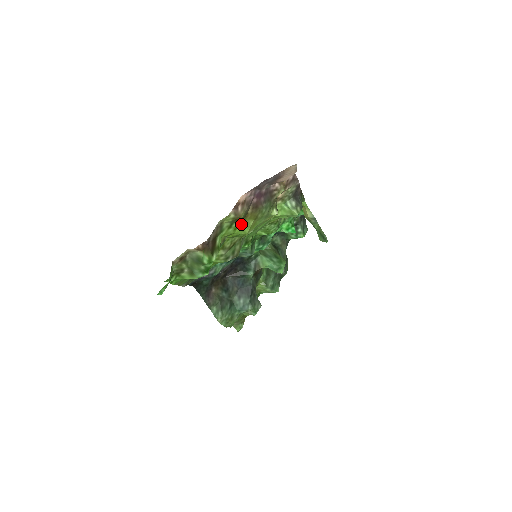
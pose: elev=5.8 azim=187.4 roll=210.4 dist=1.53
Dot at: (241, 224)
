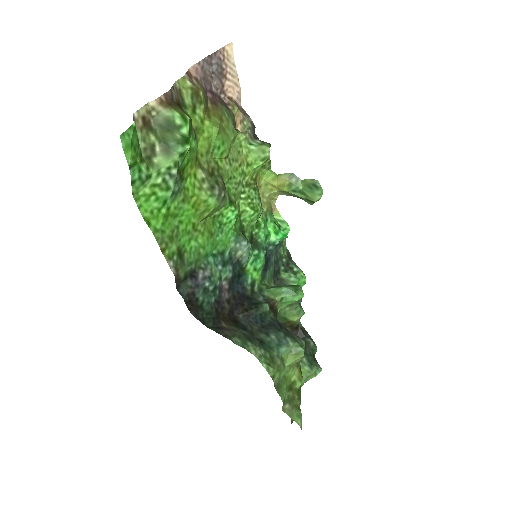
Dot at: (206, 117)
